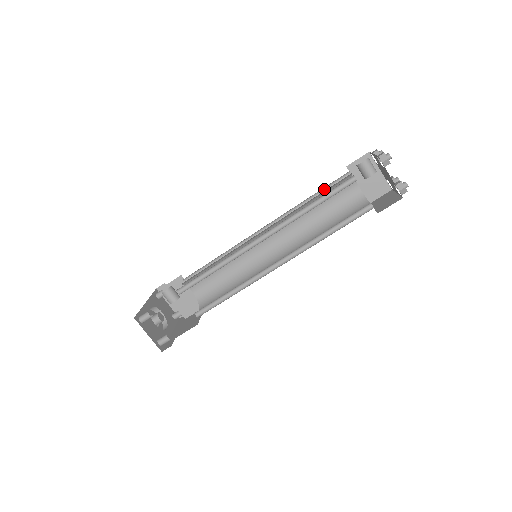
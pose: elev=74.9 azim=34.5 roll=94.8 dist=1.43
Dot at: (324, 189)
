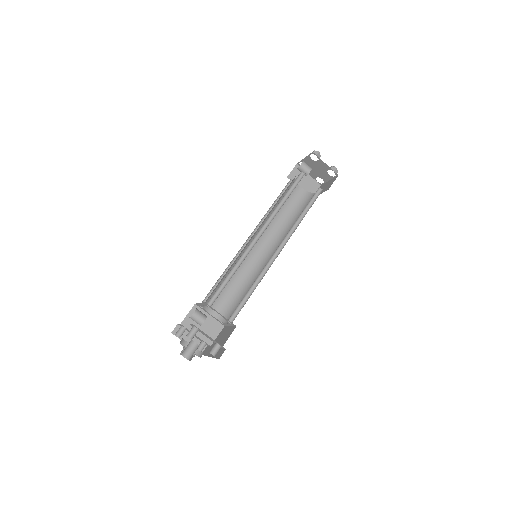
Dot at: (280, 196)
